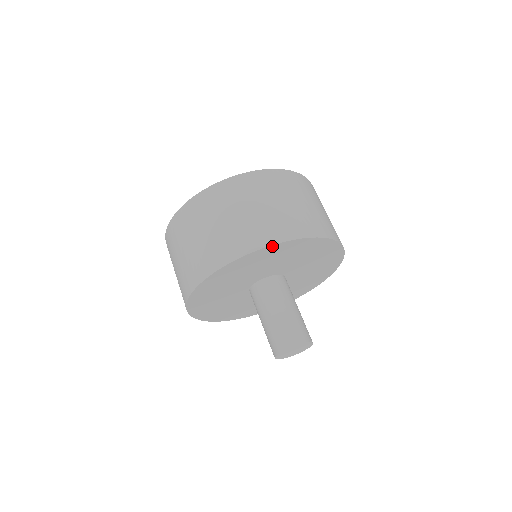
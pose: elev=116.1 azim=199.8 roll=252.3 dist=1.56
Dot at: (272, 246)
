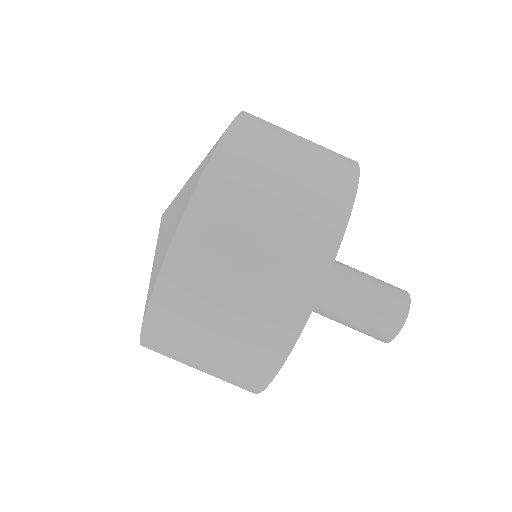
Dot at: (274, 375)
